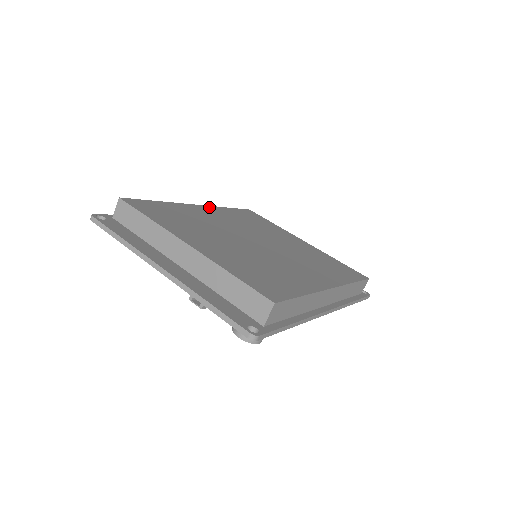
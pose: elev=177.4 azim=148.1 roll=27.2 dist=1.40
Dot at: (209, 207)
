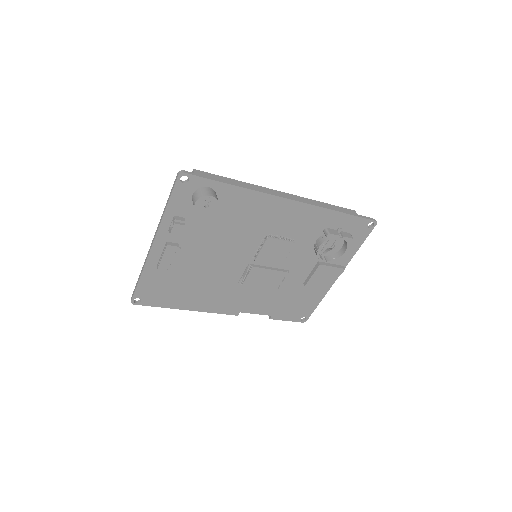
Dot at: occluded
